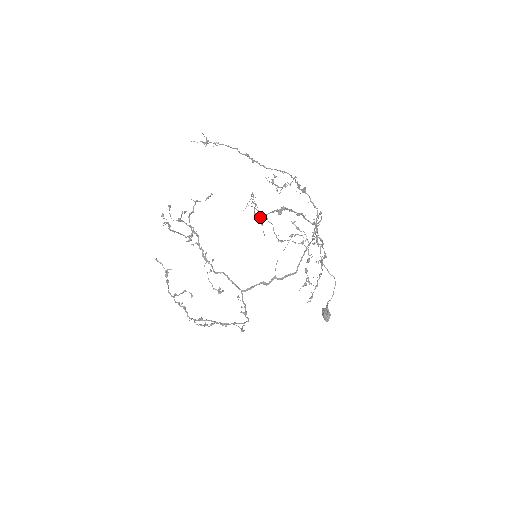
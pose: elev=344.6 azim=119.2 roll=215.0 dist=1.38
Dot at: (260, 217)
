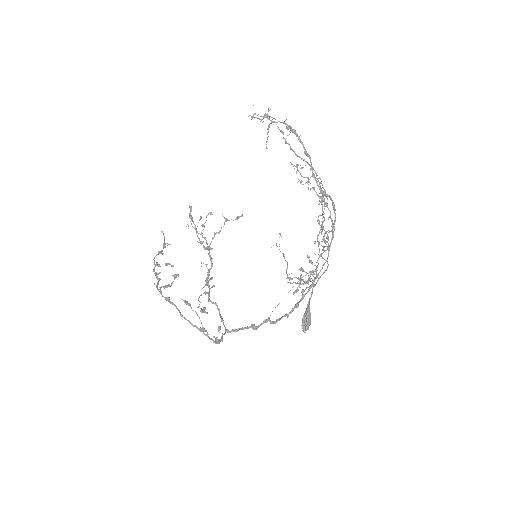
Dot at: (268, 119)
